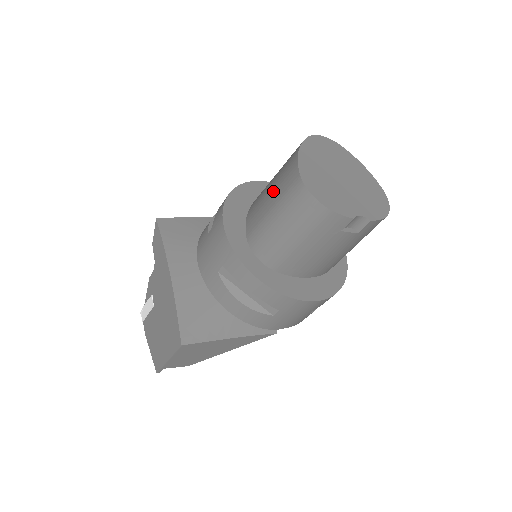
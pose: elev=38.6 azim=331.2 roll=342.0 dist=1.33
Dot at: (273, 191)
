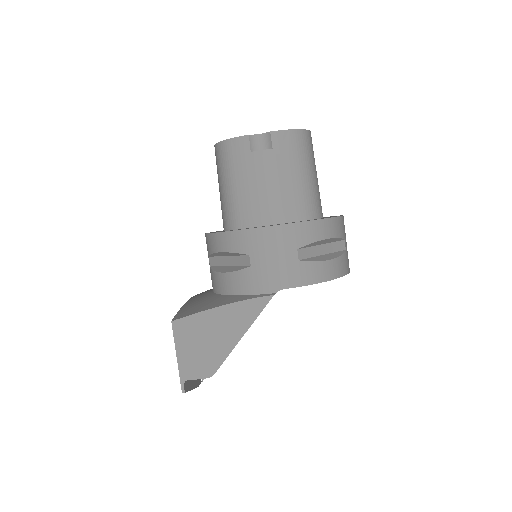
Dot at: occluded
